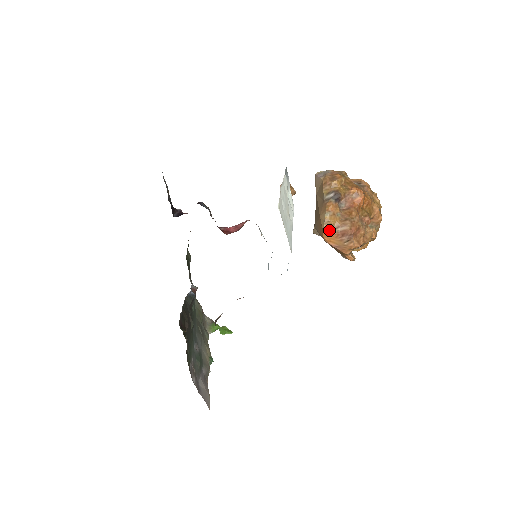
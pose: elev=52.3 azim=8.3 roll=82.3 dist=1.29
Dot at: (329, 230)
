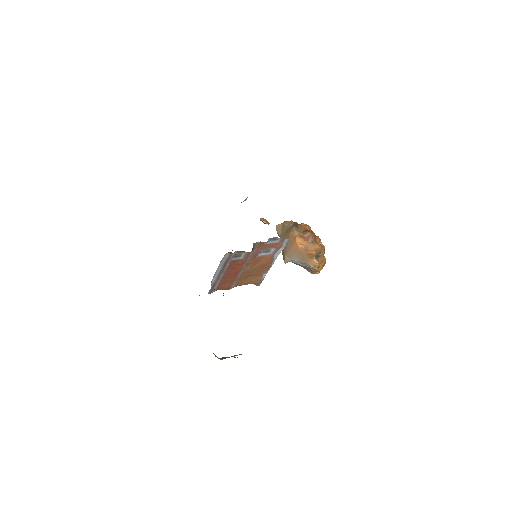
Dot at: (299, 236)
